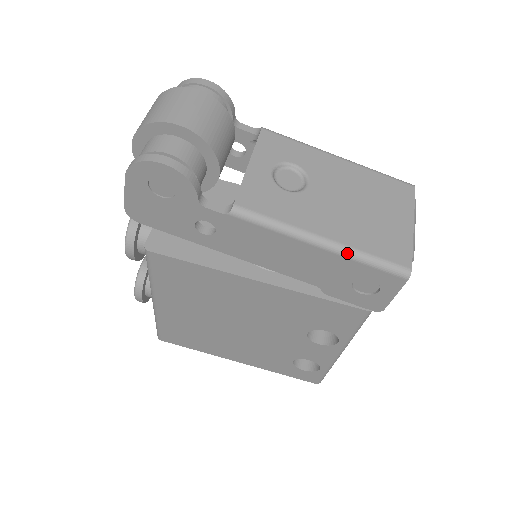
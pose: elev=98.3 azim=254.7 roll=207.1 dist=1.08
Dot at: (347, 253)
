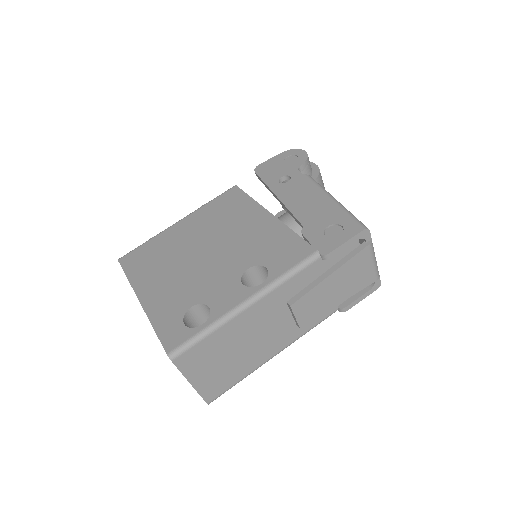
Dot at: (343, 207)
